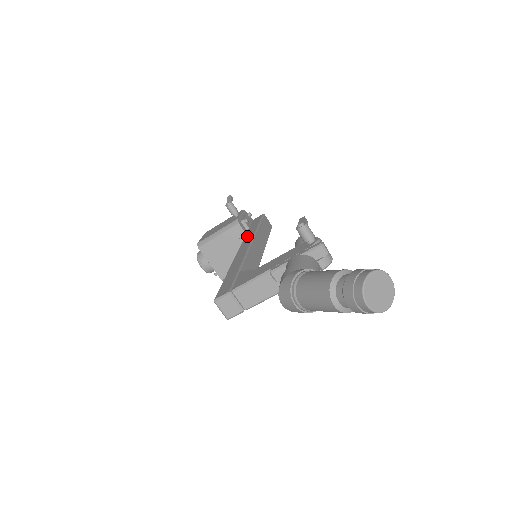
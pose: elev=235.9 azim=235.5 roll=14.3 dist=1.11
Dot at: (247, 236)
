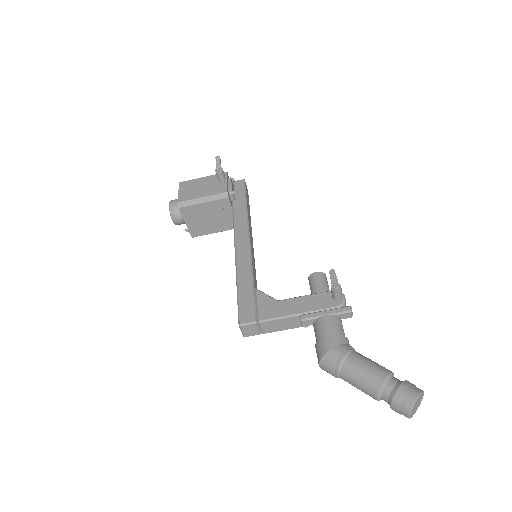
Dot at: (238, 217)
